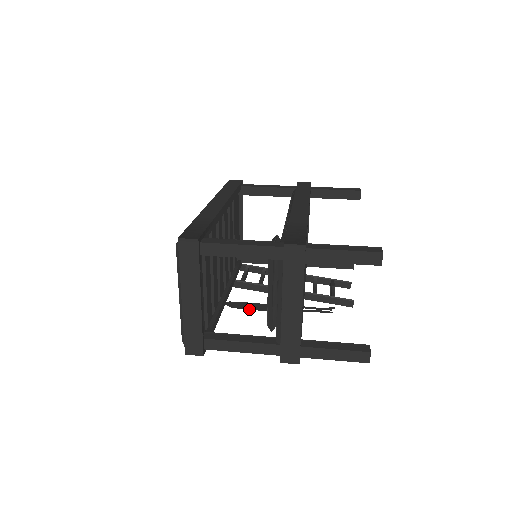
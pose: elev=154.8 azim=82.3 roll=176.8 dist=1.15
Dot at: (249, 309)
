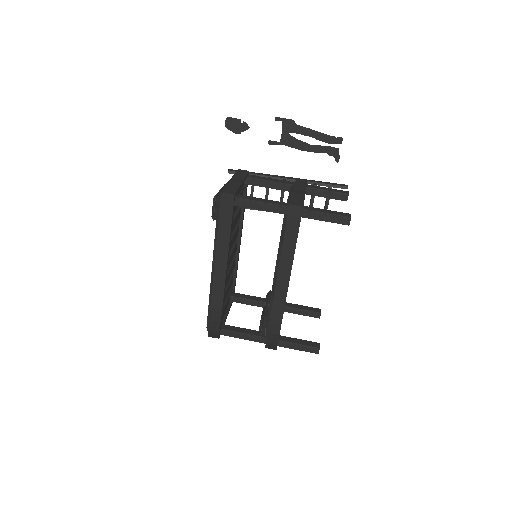
Dot at: occluded
